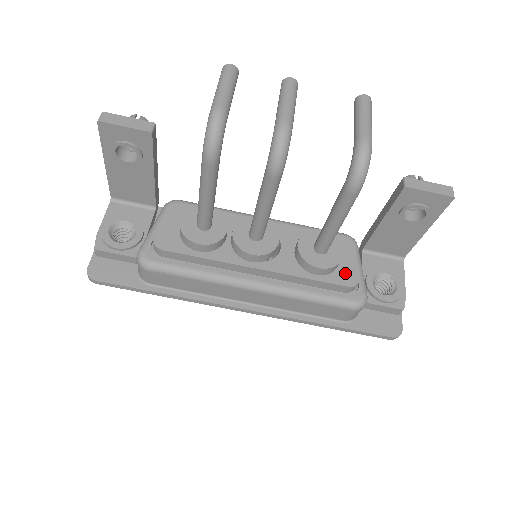
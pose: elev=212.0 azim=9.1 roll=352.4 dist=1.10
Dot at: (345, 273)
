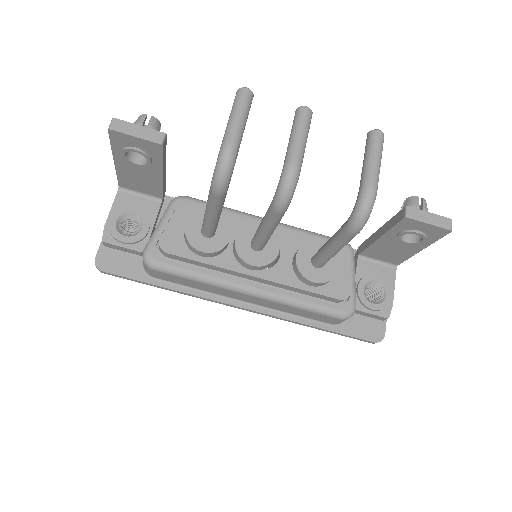
Dot at: (338, 285)
